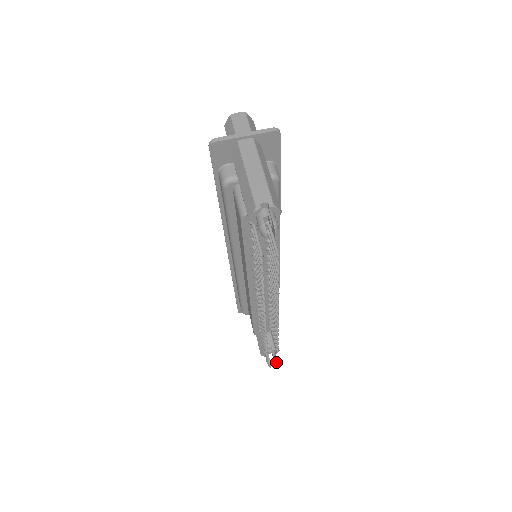
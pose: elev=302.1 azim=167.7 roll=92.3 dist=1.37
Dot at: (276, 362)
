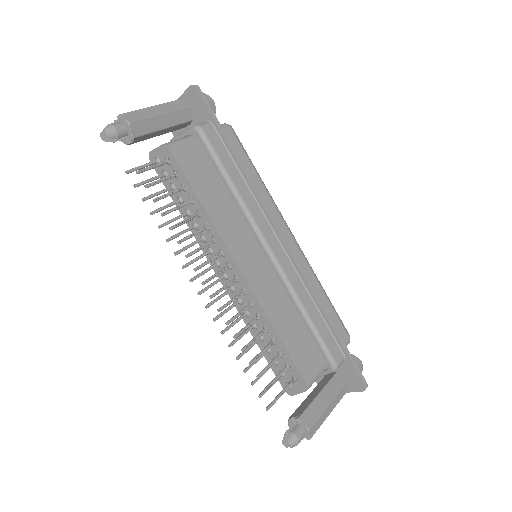
Dot at: (291, 437)
